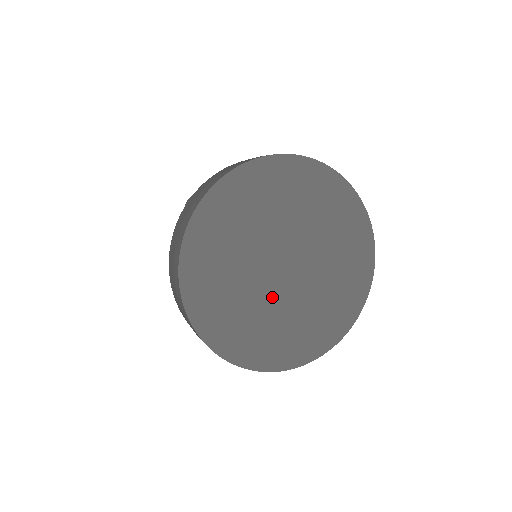
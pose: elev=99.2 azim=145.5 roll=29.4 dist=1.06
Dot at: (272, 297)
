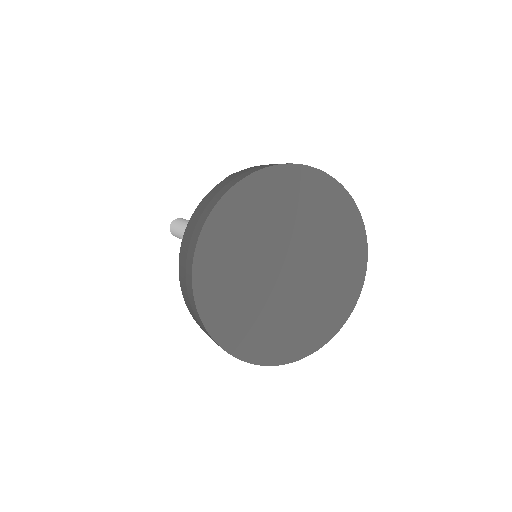
Dot at: (266, 288)
